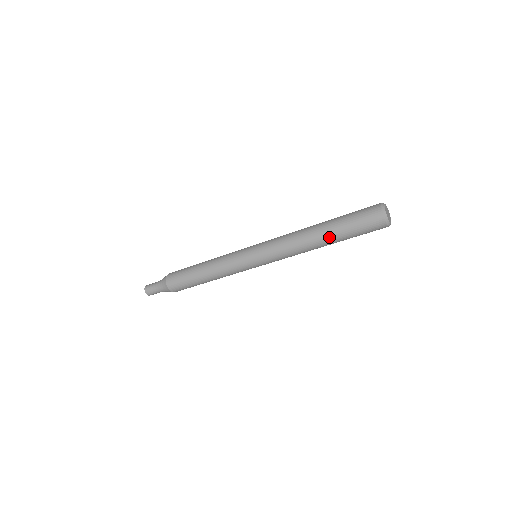
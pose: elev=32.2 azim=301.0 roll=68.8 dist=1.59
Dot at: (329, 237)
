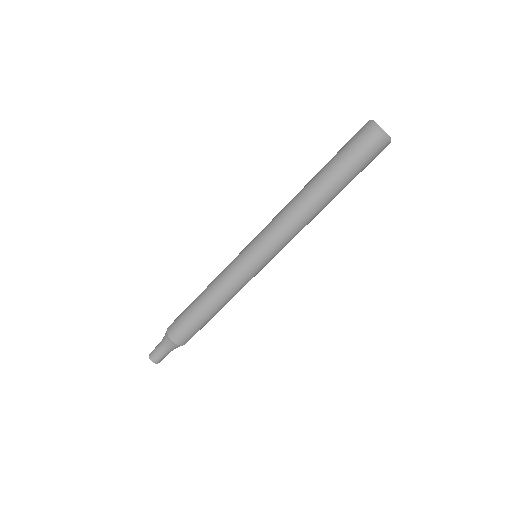
Dot at: (329, 189)
